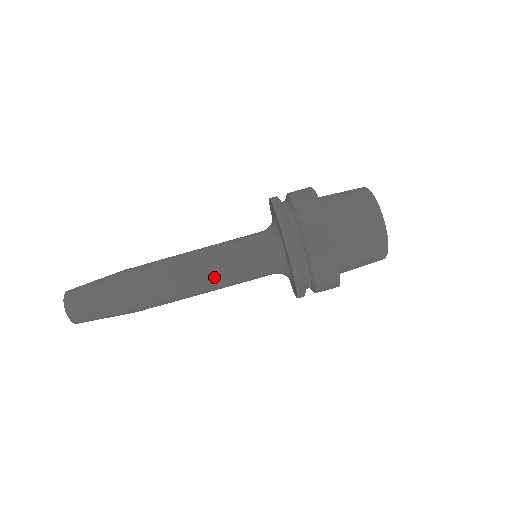
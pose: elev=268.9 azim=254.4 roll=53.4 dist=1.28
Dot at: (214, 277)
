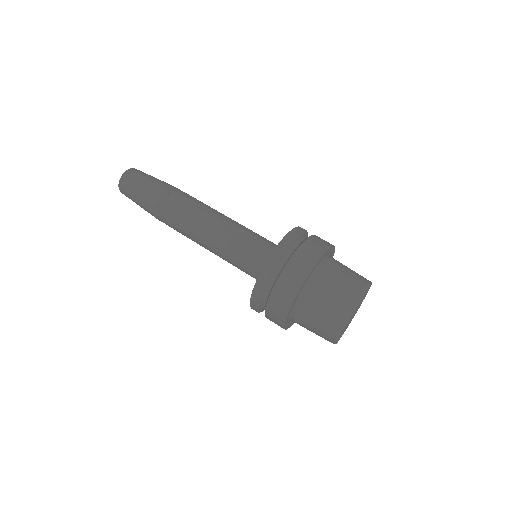
Dot at: (225, 224)
